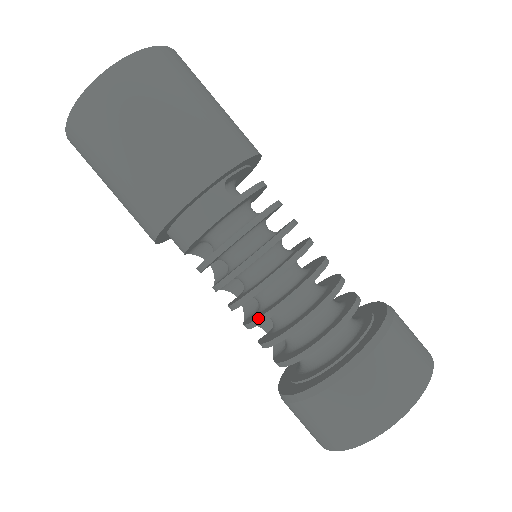
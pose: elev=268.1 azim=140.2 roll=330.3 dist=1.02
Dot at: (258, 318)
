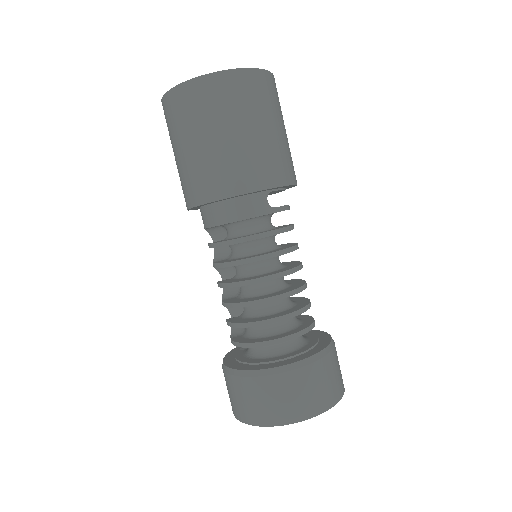
Dot at: (243, 302)
